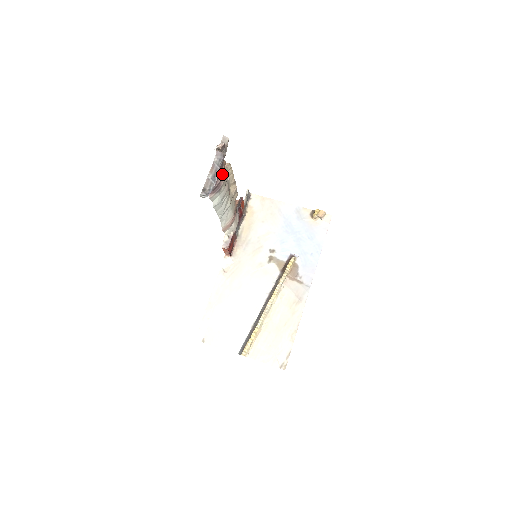
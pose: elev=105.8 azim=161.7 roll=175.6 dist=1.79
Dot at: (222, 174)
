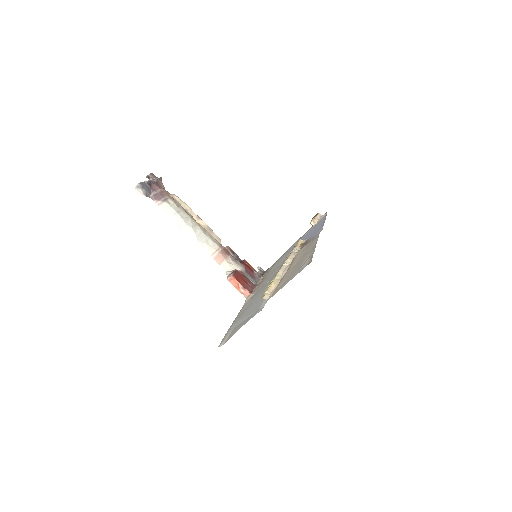
Dot at: (161, 190)
